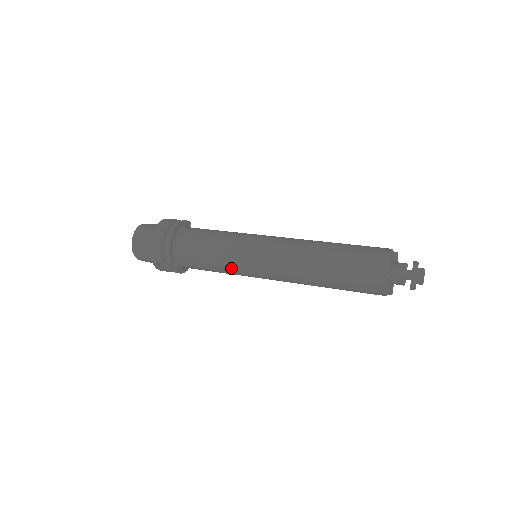
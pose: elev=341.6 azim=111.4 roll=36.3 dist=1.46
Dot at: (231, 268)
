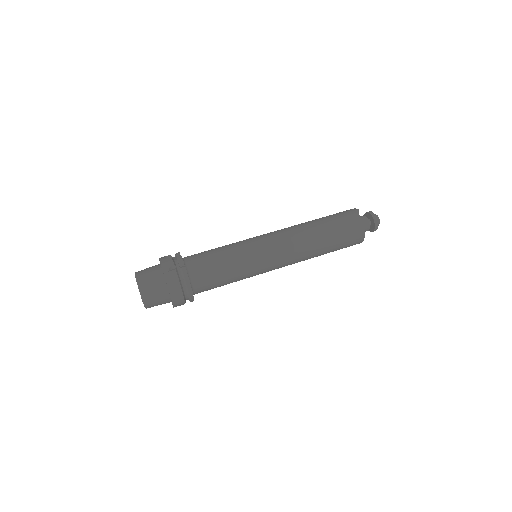
Dot at: occluded
